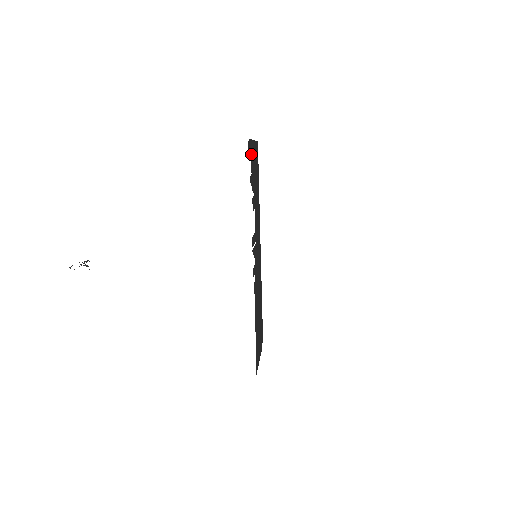
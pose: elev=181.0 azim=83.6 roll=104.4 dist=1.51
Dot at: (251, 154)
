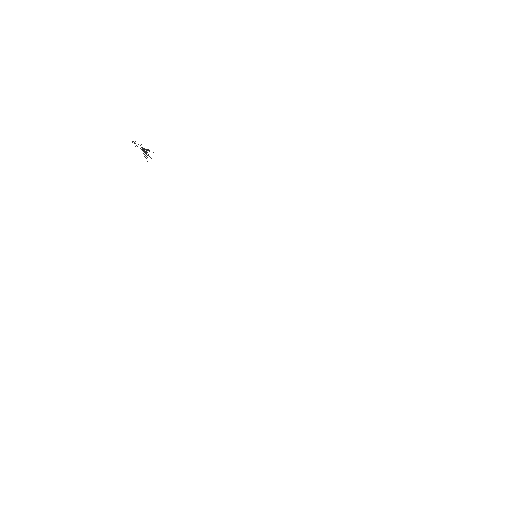
Dot at: occluded
